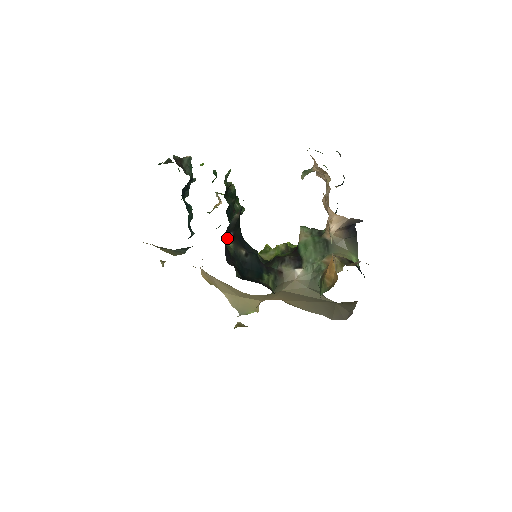
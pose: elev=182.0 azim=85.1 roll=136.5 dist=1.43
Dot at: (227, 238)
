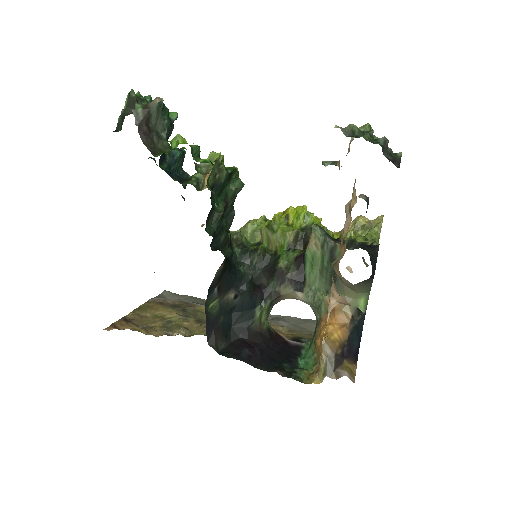
Dot at: (209, 300)
